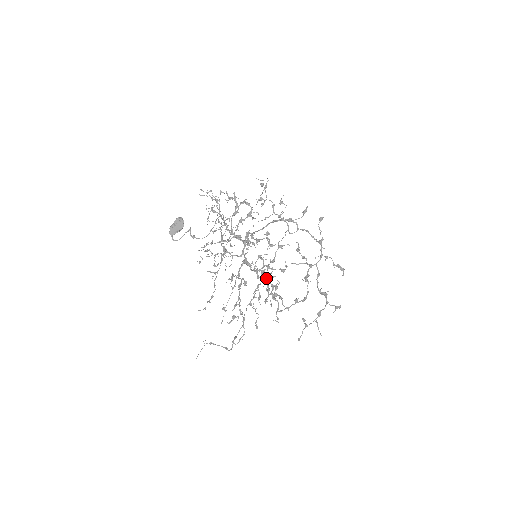
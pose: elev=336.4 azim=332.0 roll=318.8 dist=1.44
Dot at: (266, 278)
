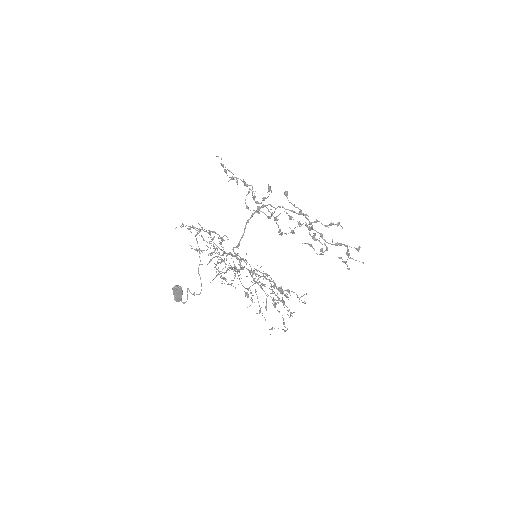
Dot at: occluded
